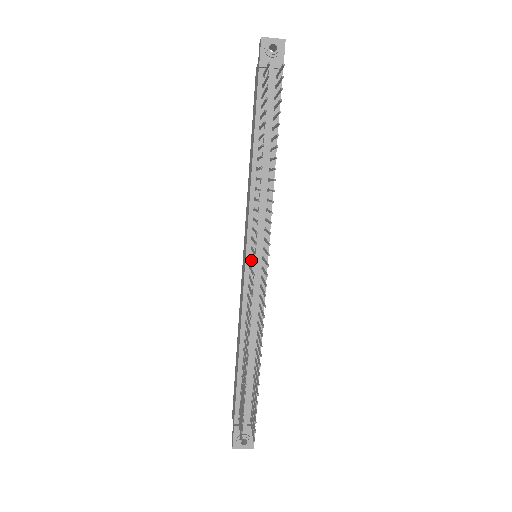
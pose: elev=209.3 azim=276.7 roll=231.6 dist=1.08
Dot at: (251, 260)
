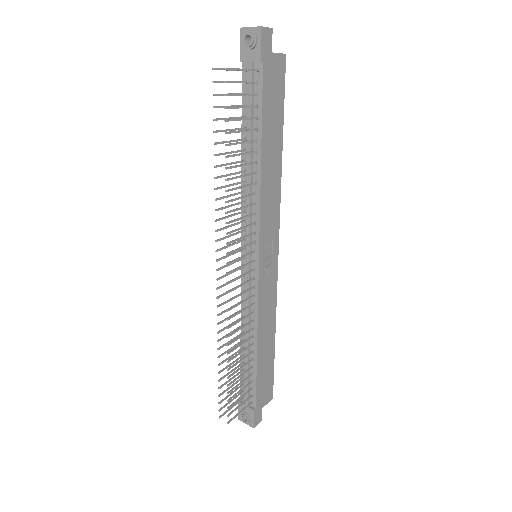
Dot at: occluded
